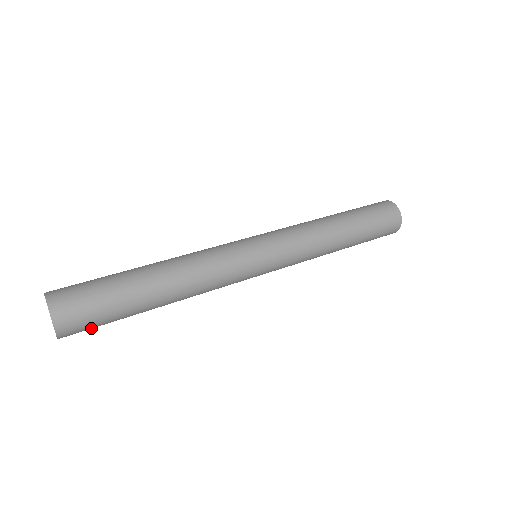
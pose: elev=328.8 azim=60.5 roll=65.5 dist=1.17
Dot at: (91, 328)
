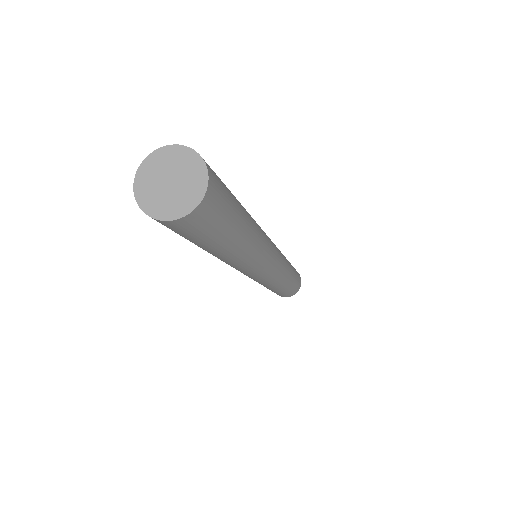
Dot at: (190, 233)
